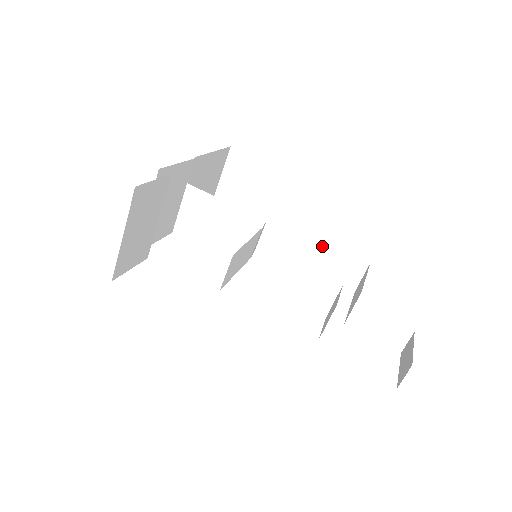
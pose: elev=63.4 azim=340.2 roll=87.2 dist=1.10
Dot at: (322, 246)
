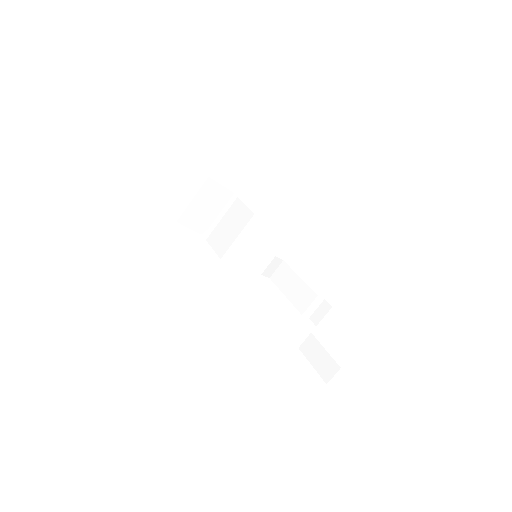
Dot at: (305, 283)
